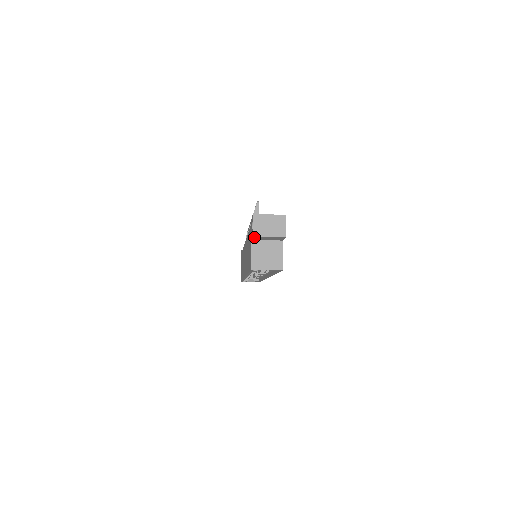
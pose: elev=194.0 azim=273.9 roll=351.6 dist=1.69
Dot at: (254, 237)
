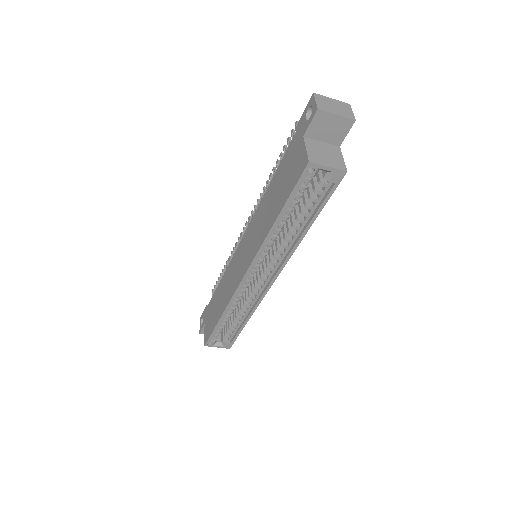
Dot at: (315, 117)
